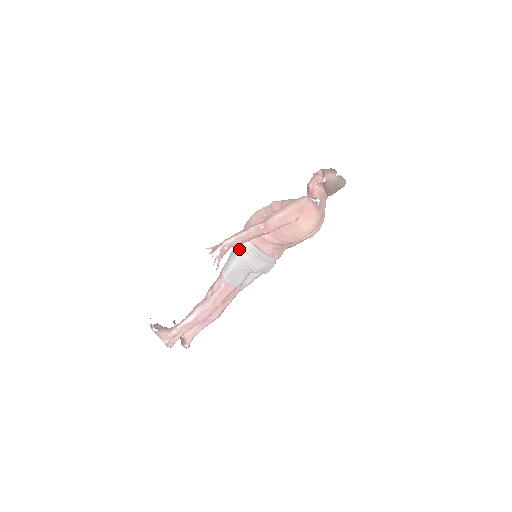
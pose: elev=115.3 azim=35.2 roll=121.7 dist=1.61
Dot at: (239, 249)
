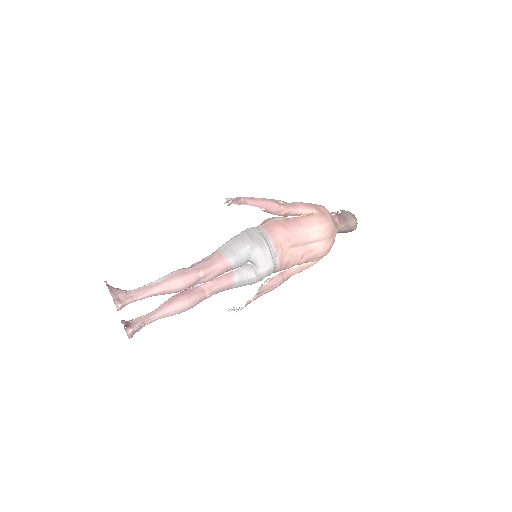
Dot at: (246, 229)
